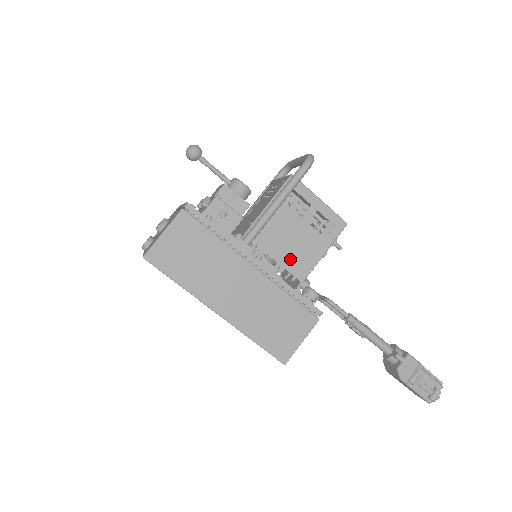
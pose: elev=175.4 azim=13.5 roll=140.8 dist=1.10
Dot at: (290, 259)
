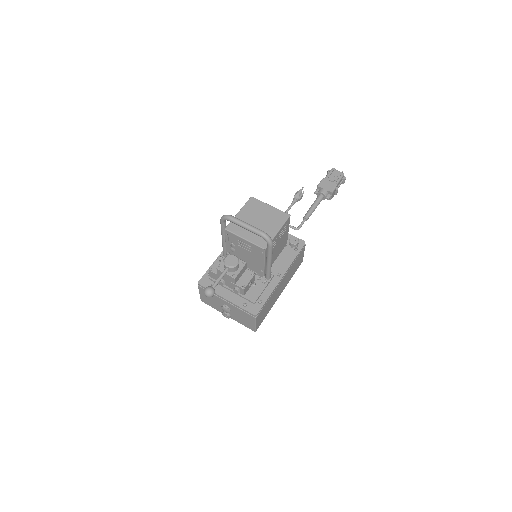
Dot at: (280, 250)
